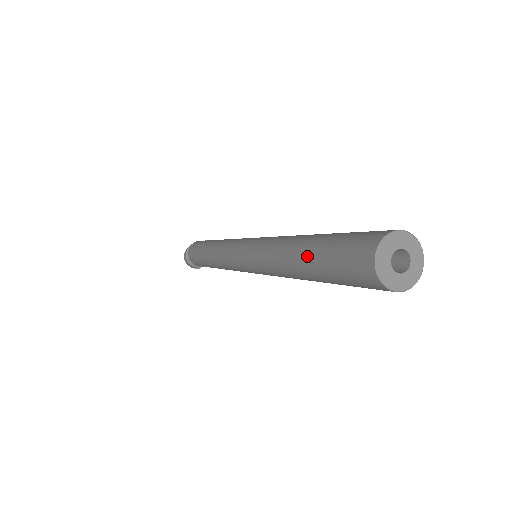
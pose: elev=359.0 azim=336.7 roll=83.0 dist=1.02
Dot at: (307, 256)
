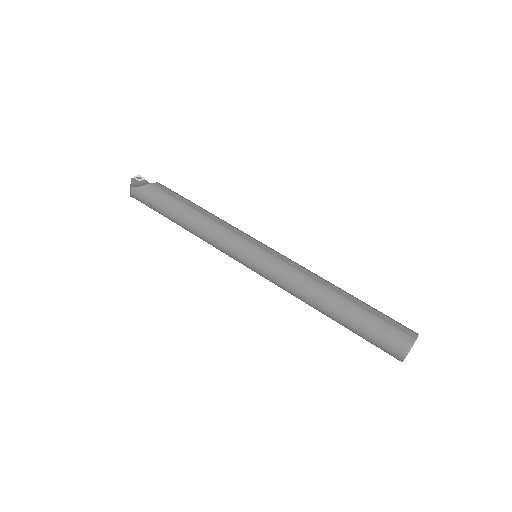
Dot at: occluded
